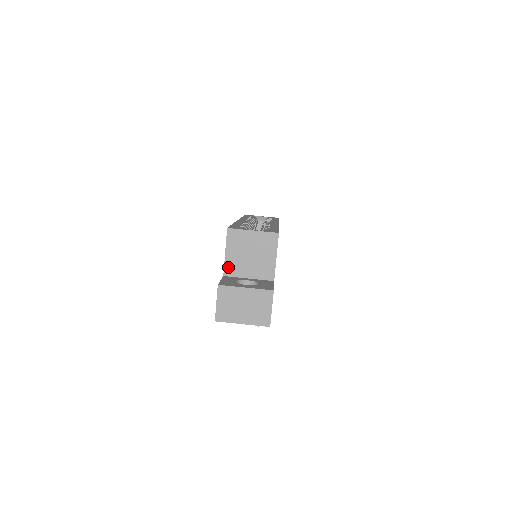
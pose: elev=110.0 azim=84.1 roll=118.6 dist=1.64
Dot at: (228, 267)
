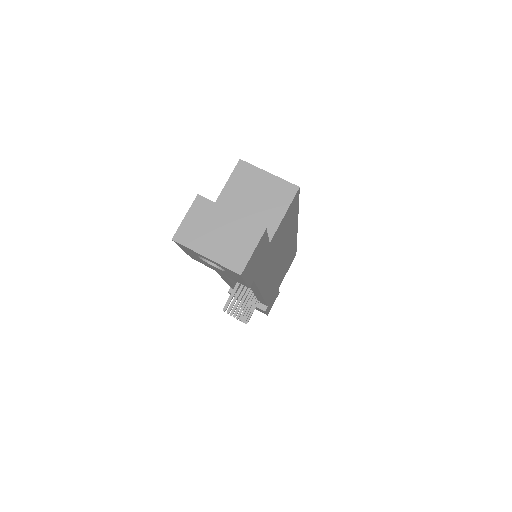
Dot at: (220, 204)
